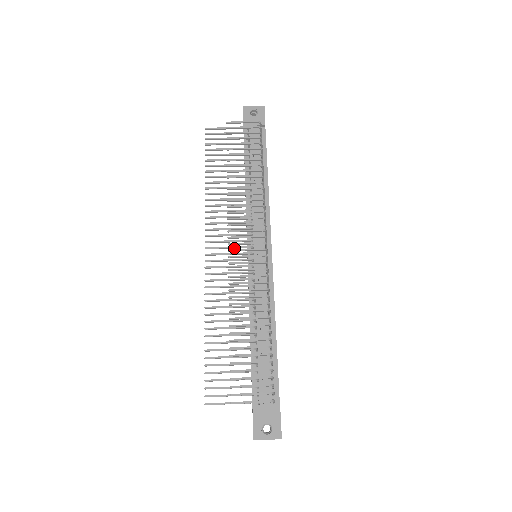
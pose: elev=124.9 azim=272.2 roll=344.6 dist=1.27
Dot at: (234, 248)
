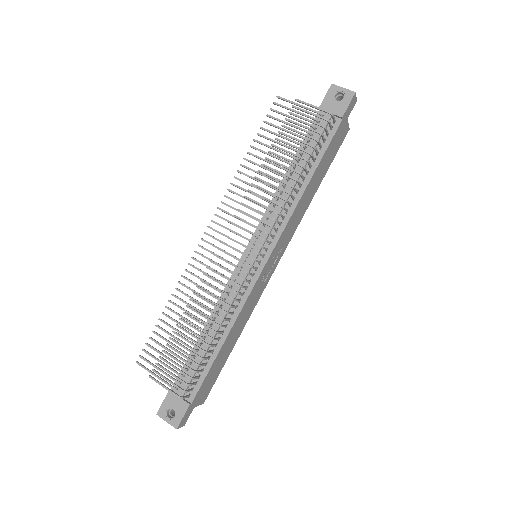
Dot at: occluded
